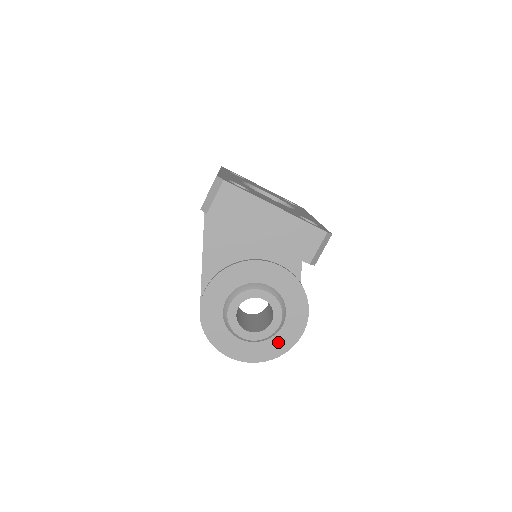
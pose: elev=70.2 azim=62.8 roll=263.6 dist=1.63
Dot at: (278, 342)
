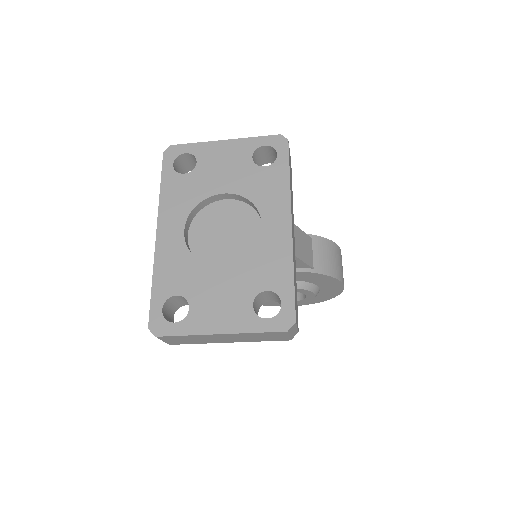
Dot at: (324, 294)
